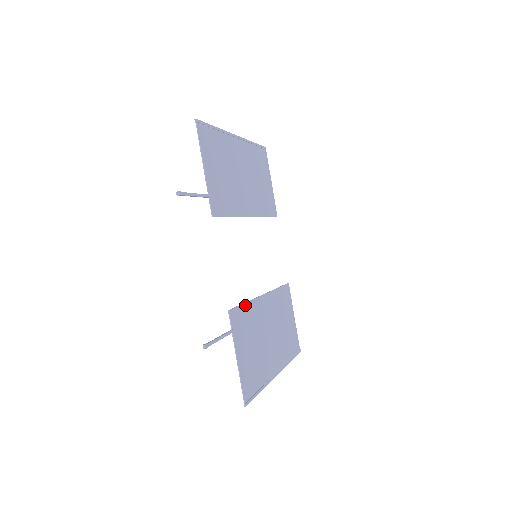
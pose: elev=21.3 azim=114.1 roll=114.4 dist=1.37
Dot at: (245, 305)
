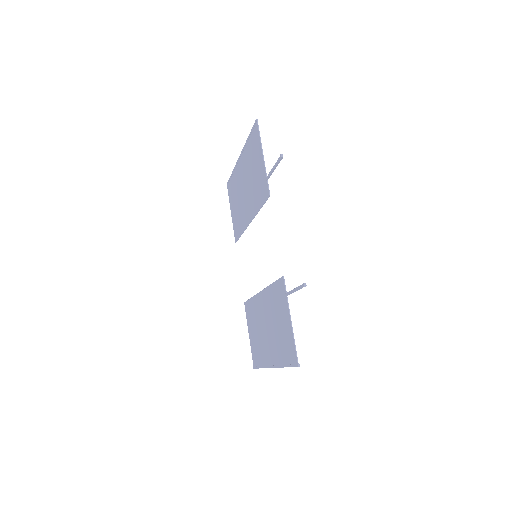
Dot at: (273, 285)
